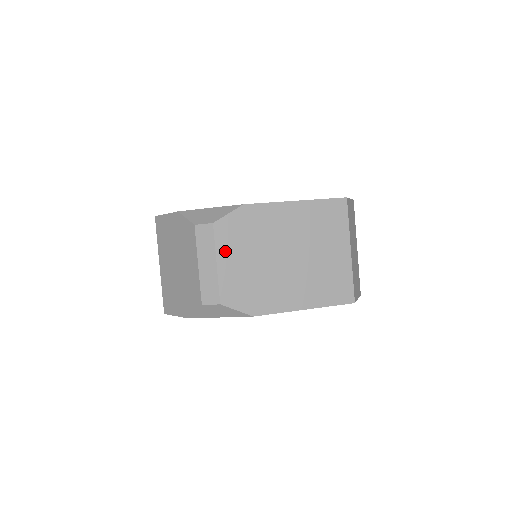
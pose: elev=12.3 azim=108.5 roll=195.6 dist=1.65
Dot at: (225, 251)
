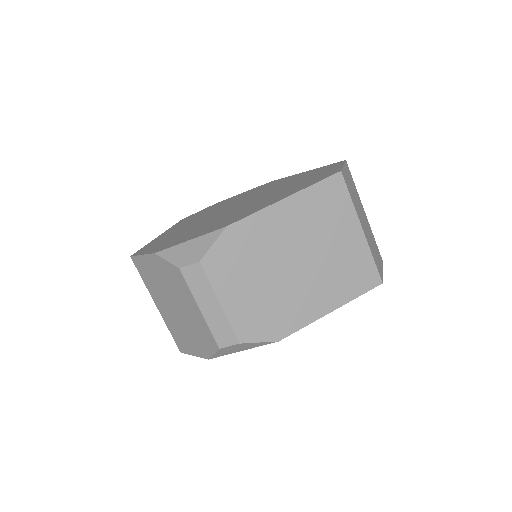
Dot at: (224, 286)
